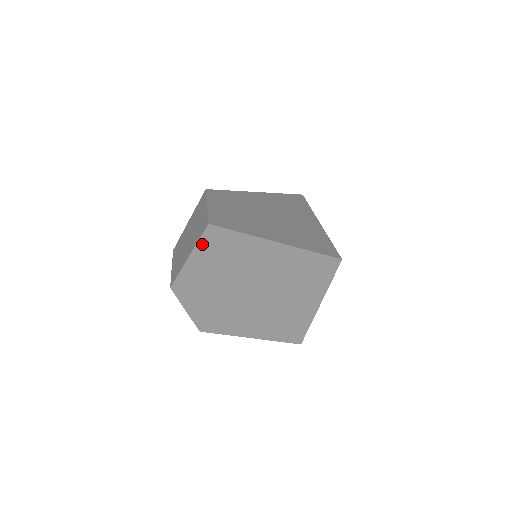
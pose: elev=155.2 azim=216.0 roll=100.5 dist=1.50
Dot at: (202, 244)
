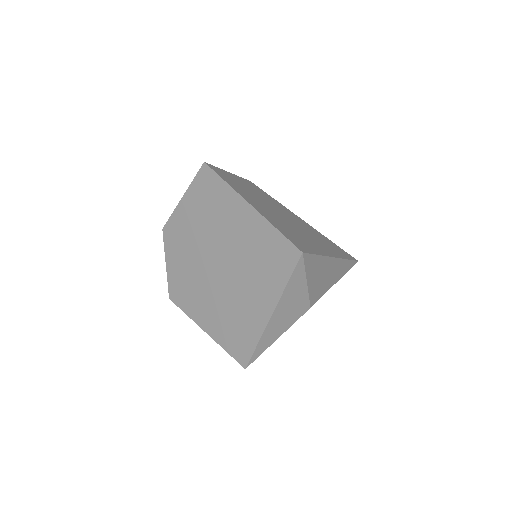
Dot at: (195, 185)
